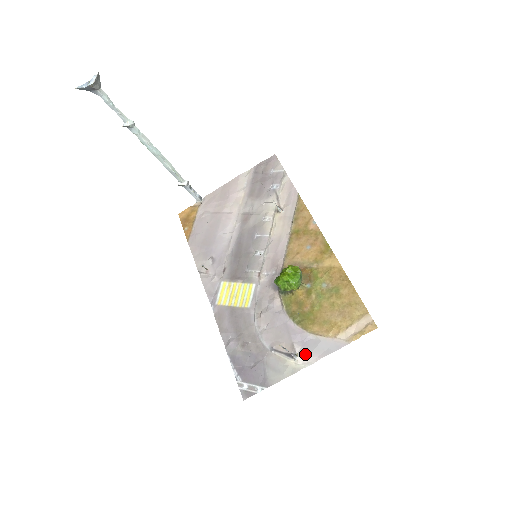
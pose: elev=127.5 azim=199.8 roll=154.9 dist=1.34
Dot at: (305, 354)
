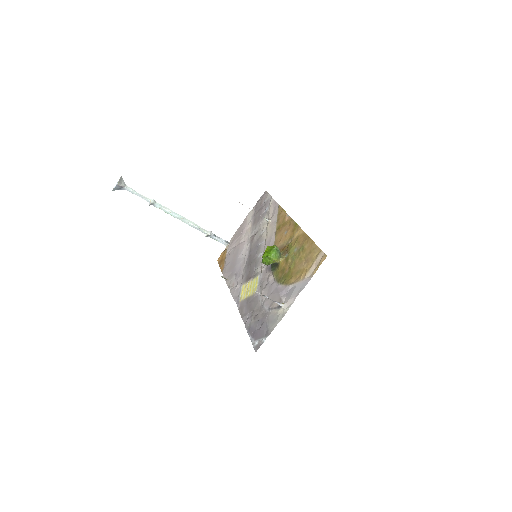
Dot at: (287, 300)
